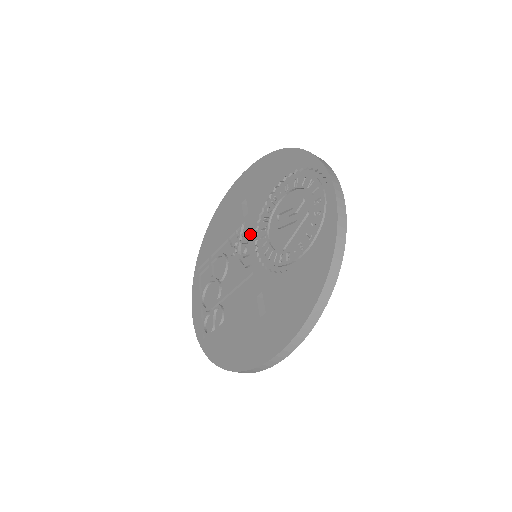
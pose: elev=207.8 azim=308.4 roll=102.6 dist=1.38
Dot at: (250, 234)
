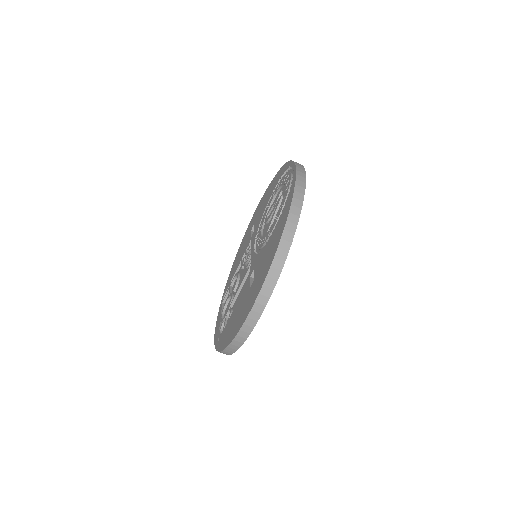
Dot at: (252, 243)
